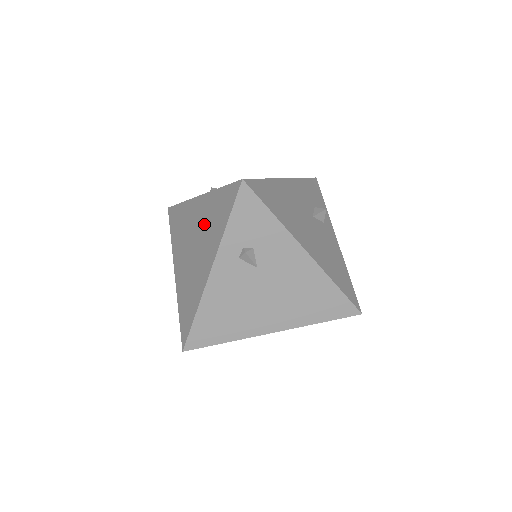
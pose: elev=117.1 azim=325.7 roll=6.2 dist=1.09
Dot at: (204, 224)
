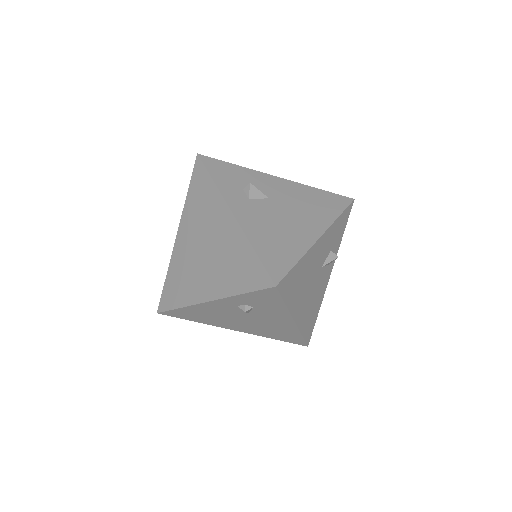
Dot at: (223, 252)
